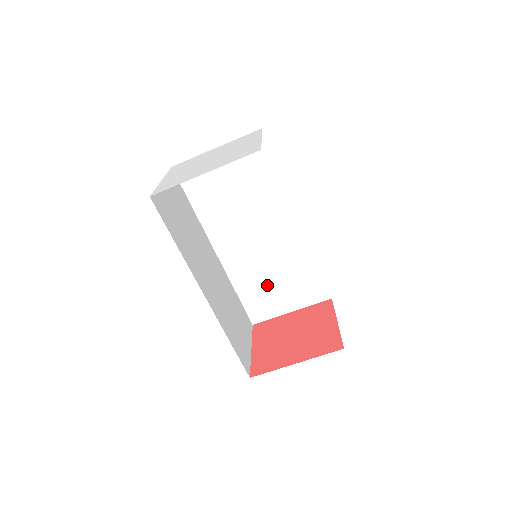
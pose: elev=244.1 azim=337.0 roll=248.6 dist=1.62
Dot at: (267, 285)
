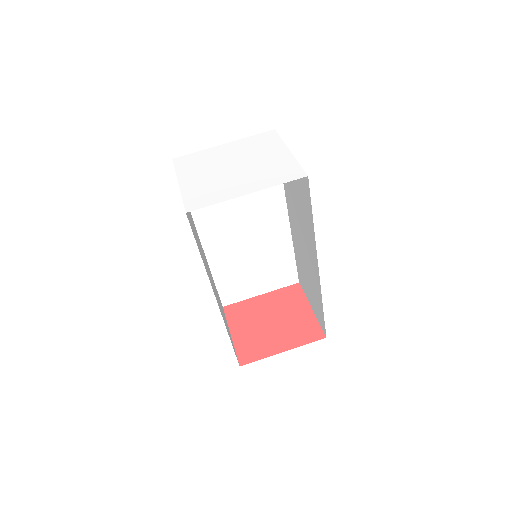
Dot at: (244, 272)
